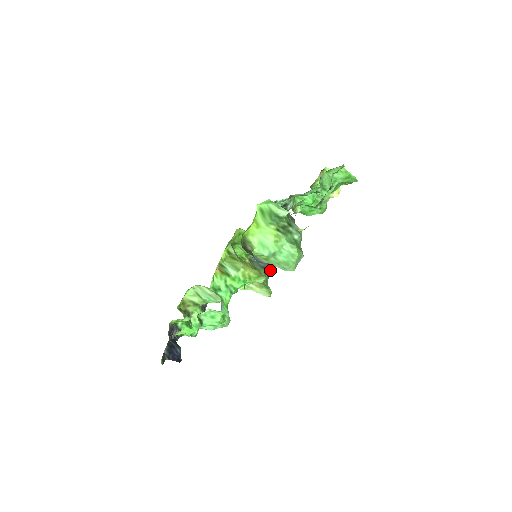
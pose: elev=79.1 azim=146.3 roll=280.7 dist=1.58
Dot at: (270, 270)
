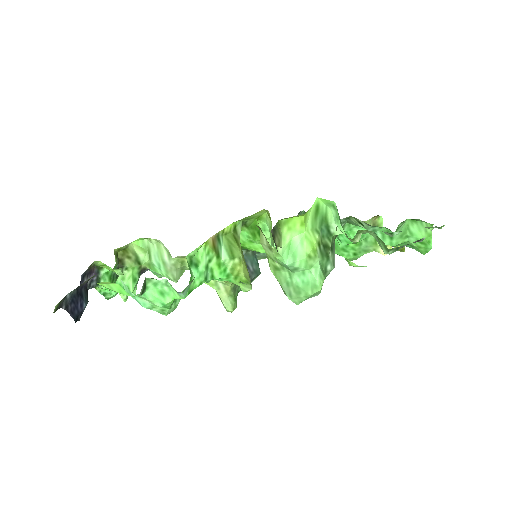
Dot at: occluded
